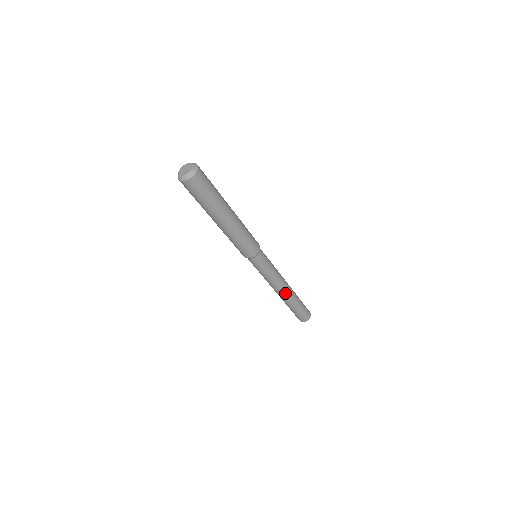
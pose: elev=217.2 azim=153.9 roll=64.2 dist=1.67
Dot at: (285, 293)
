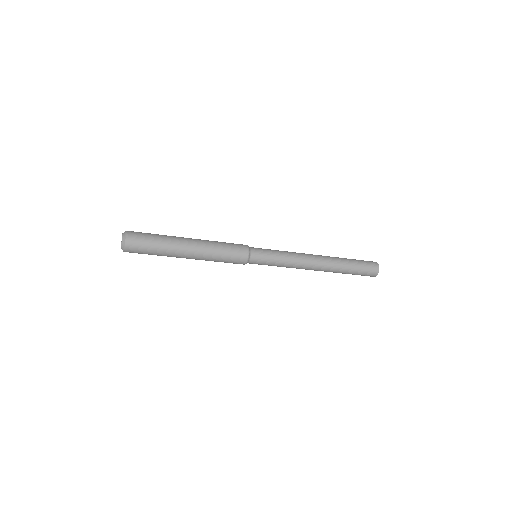
Dot at: (316, 270)
